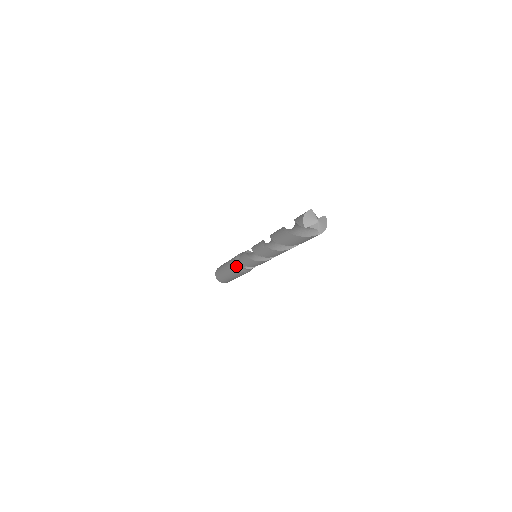
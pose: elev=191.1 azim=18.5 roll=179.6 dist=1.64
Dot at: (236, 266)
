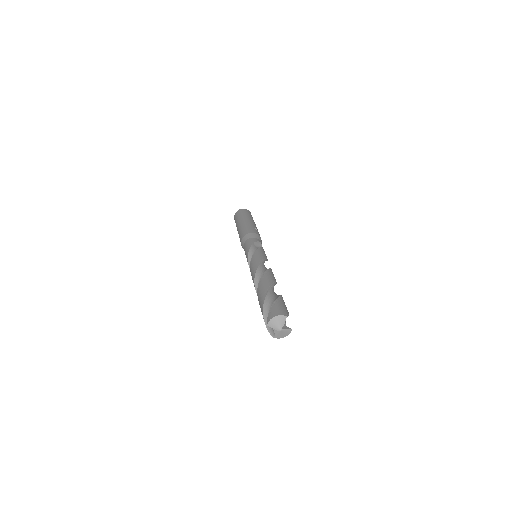
Dot at: (242, 240)
